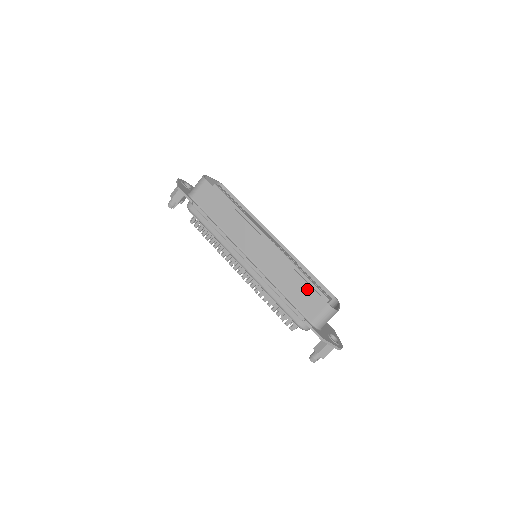
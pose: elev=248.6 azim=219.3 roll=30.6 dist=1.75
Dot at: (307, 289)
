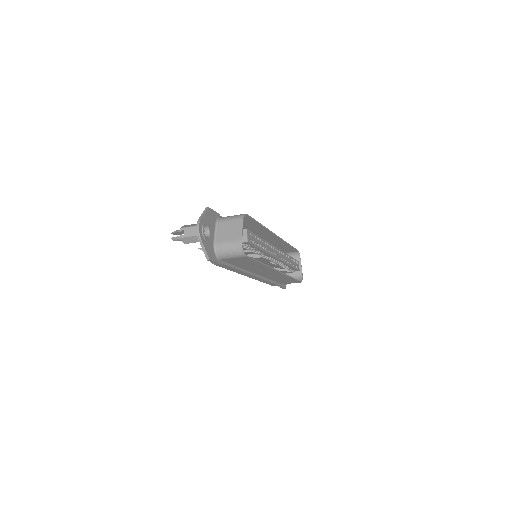
Dot at: (292, 280)
